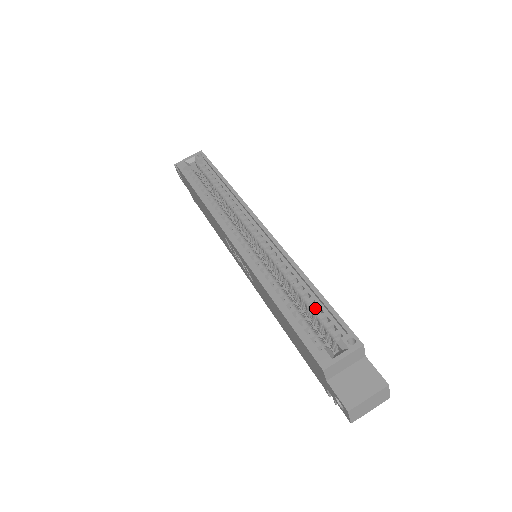
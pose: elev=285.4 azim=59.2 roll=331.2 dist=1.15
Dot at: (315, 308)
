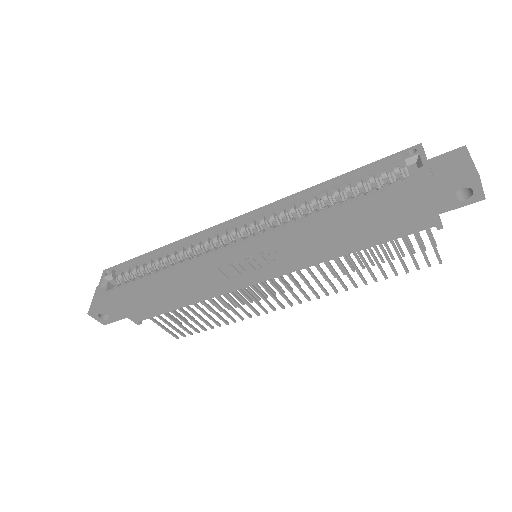
Dot at: (359, 181)
